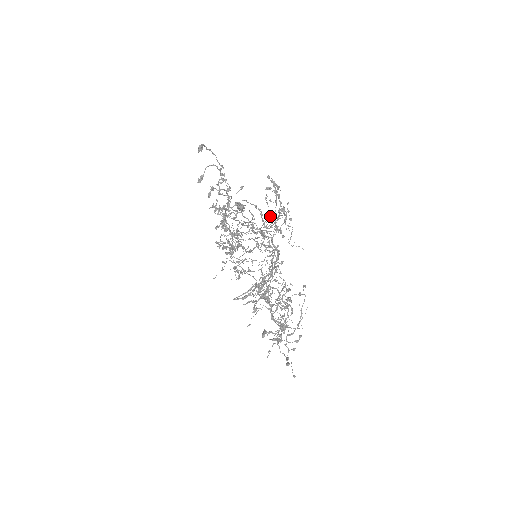
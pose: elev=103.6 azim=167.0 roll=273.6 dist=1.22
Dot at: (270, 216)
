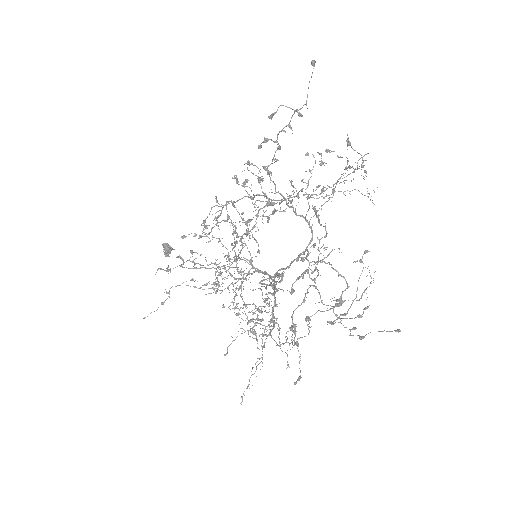
Dot at: occluded
